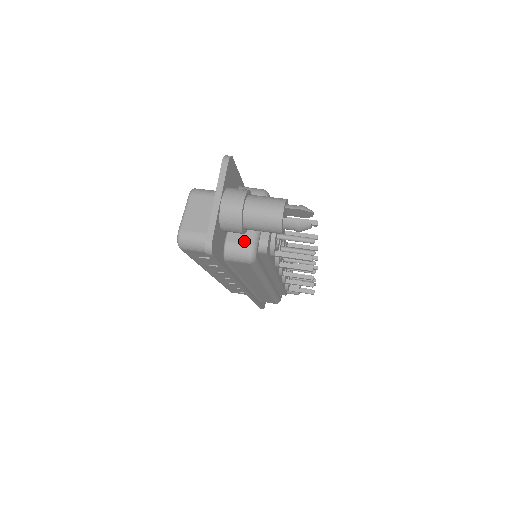
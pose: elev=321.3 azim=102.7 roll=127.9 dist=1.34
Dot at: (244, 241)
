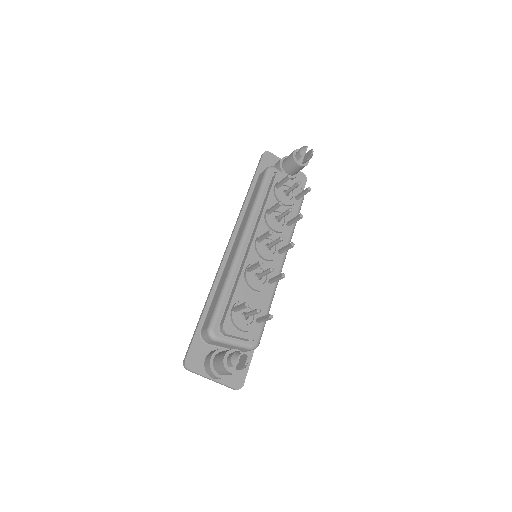
Dot at: occluded
